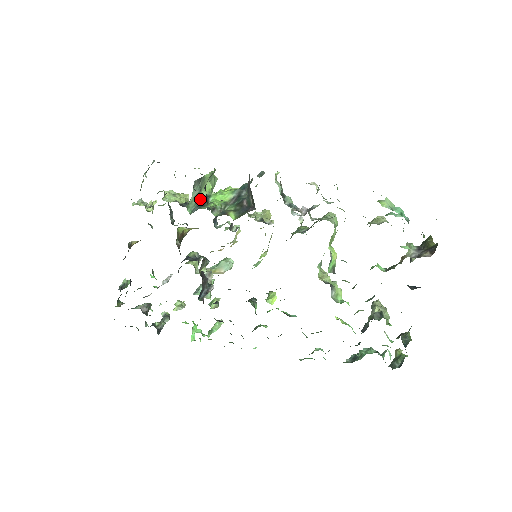
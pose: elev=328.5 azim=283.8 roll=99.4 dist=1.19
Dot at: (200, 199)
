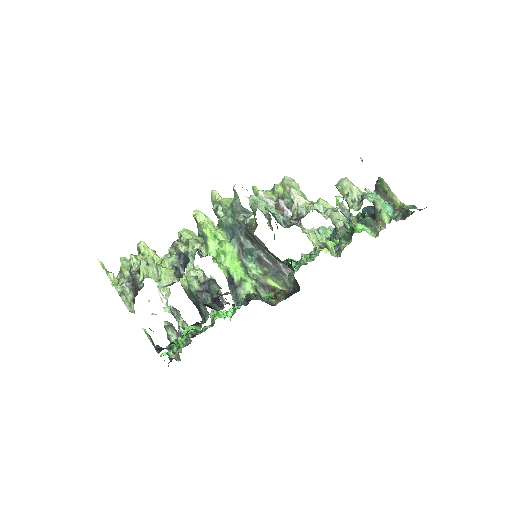
Dot at: (228, 284)
